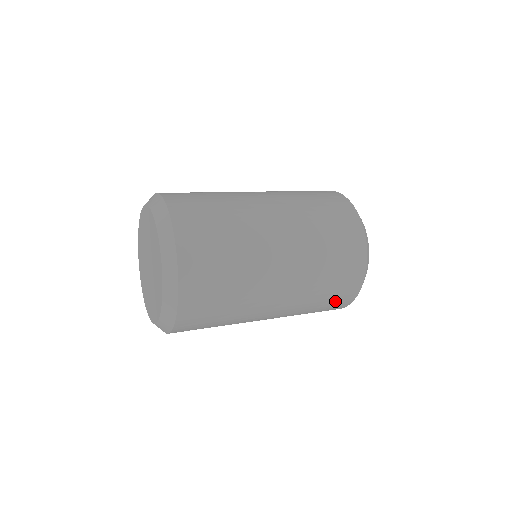
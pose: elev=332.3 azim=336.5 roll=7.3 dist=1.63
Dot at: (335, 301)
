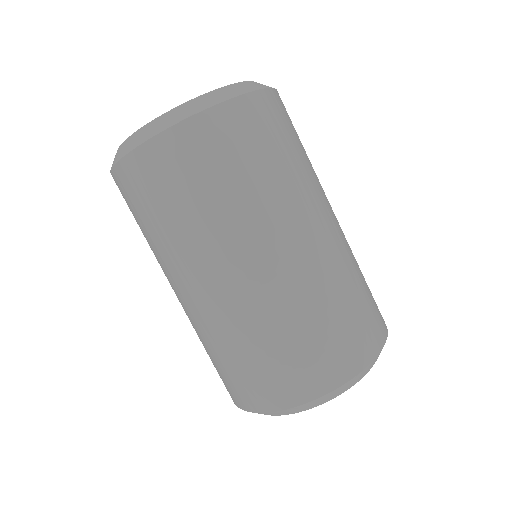
Dot at: (273, 376)
